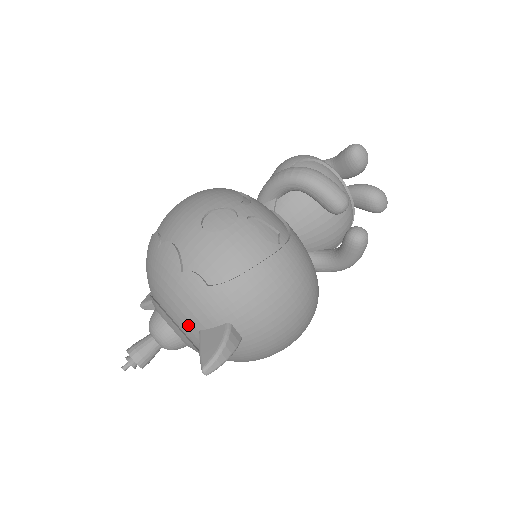
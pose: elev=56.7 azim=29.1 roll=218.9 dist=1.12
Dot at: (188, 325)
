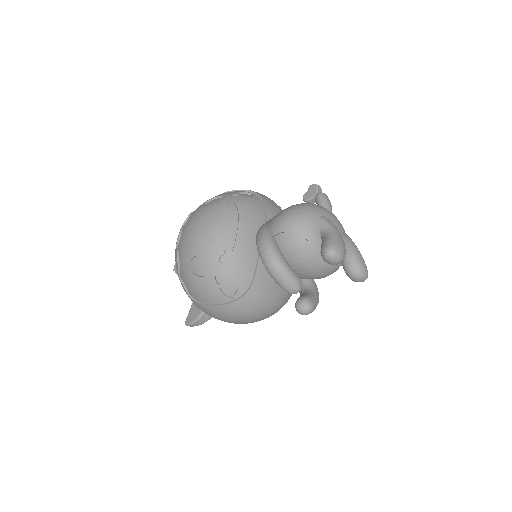
Dot at: occluded
